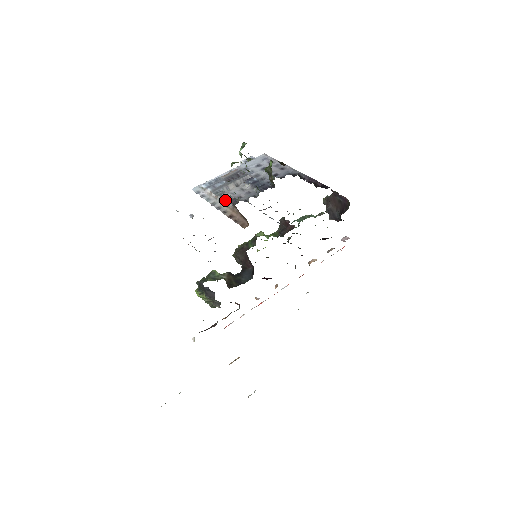
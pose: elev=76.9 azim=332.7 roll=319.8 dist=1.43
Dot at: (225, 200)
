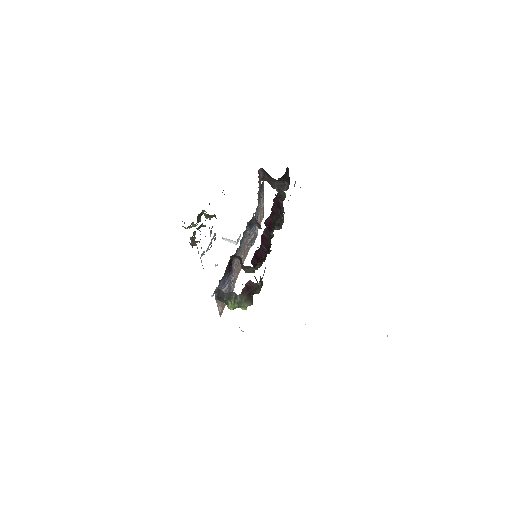
Dot at: occluded
